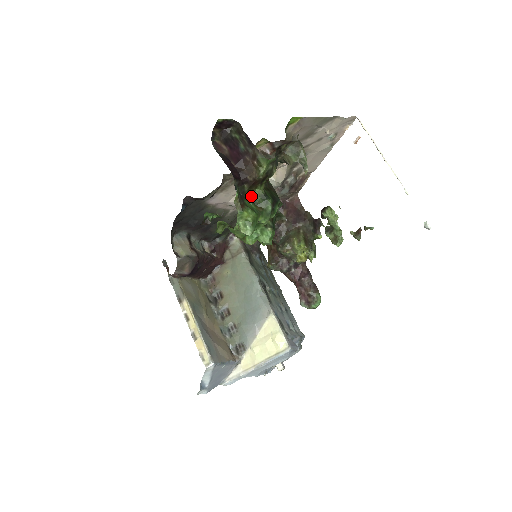
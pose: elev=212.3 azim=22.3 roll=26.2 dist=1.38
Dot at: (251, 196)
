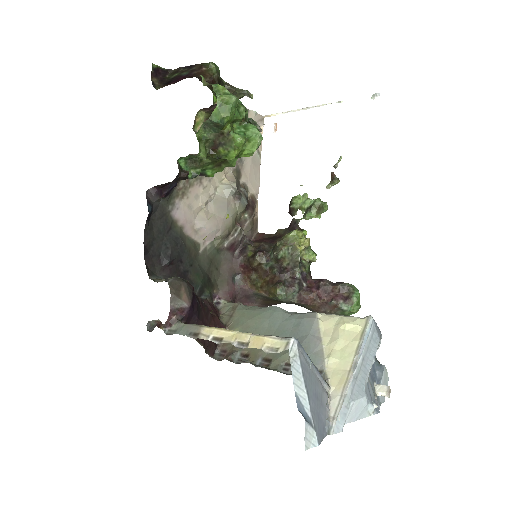
Dot at: (216, 97)
